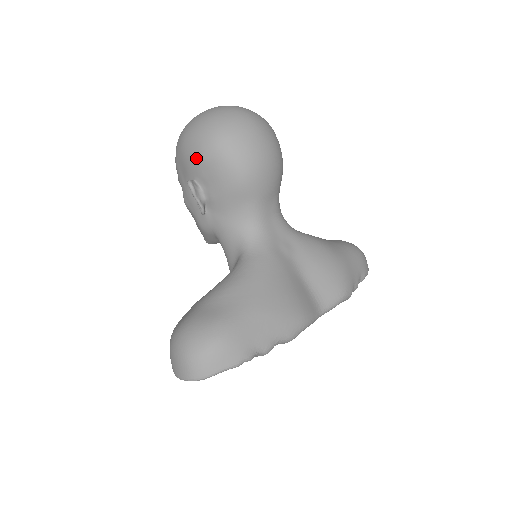
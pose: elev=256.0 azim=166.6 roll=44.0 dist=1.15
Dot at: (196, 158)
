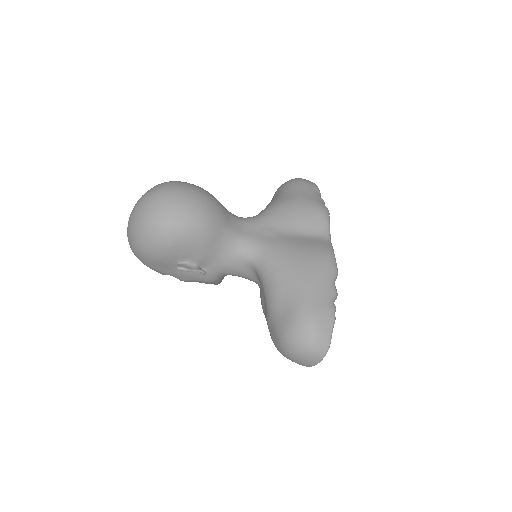
Dot at: (165, 251)
